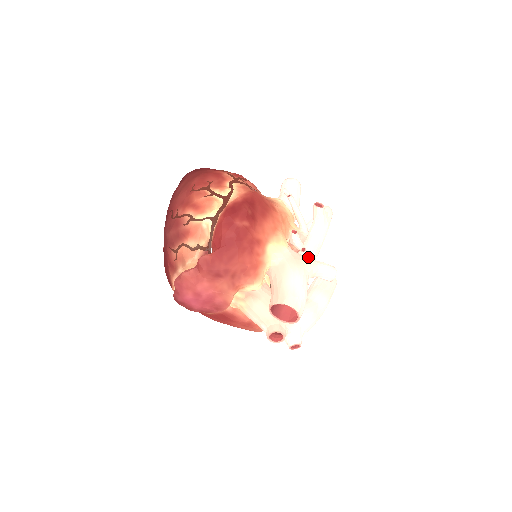
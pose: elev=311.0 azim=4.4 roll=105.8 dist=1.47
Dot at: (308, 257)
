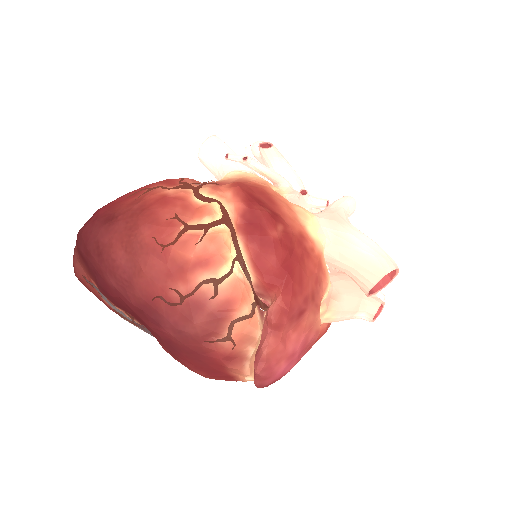
Dot at: (309, 209)
